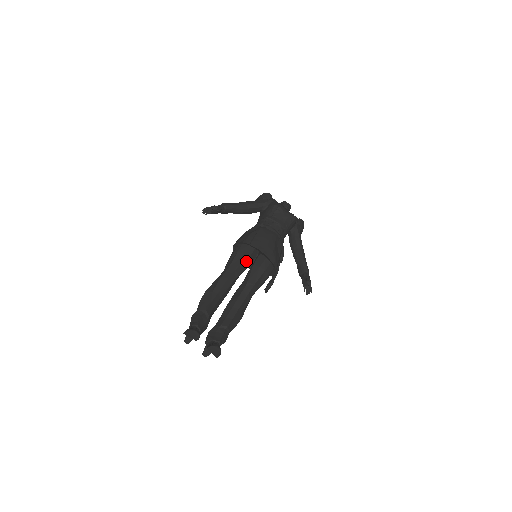
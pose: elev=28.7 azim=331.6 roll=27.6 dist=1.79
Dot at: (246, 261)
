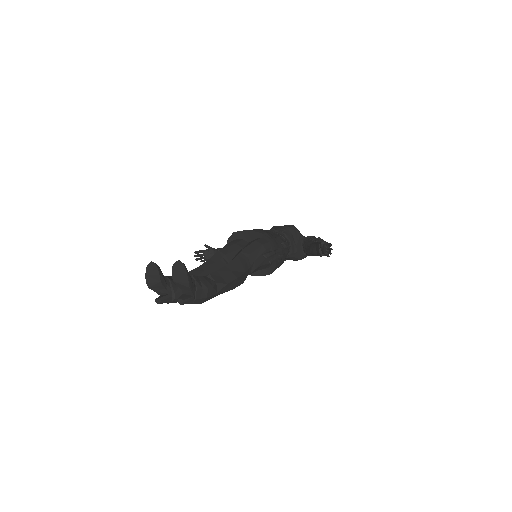
Dot at: (232, 245)
